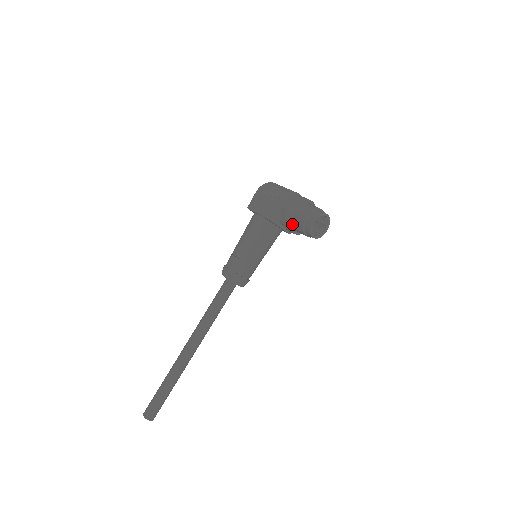
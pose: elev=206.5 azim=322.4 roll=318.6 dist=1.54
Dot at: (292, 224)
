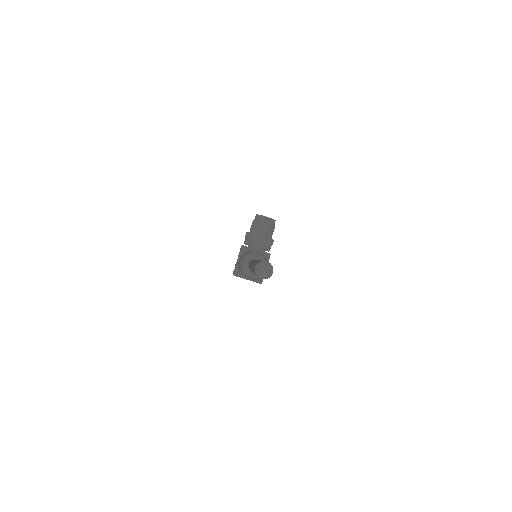
Dot at: (254, 232)
